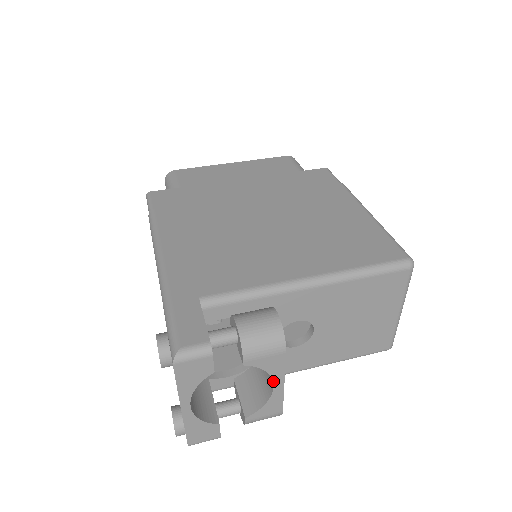
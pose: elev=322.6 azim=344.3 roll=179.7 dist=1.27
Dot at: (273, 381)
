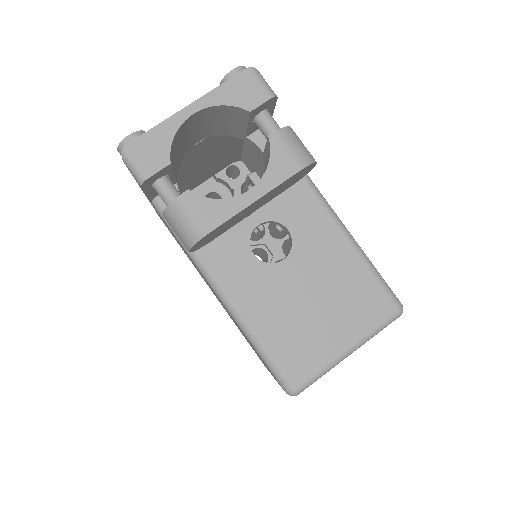
Dot at: (256, 184)
